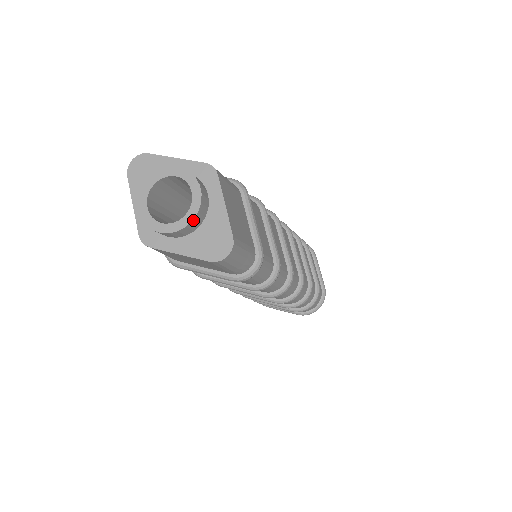
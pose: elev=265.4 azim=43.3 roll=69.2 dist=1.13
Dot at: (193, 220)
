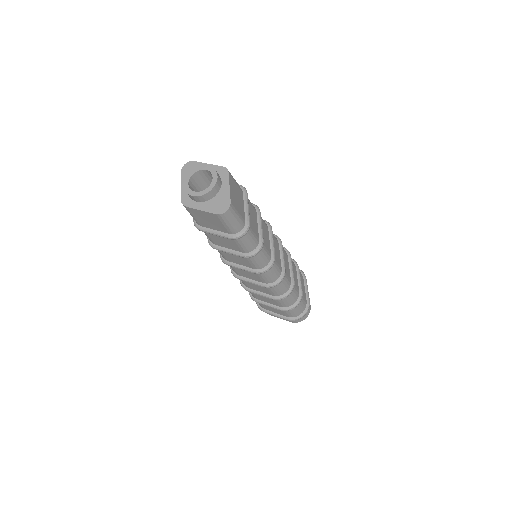
Dot at: (211, 191)
